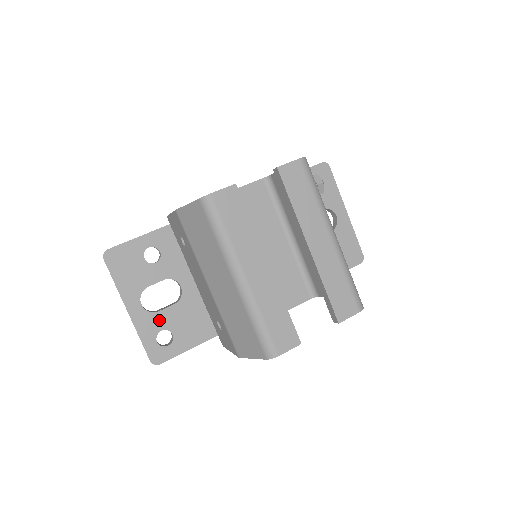
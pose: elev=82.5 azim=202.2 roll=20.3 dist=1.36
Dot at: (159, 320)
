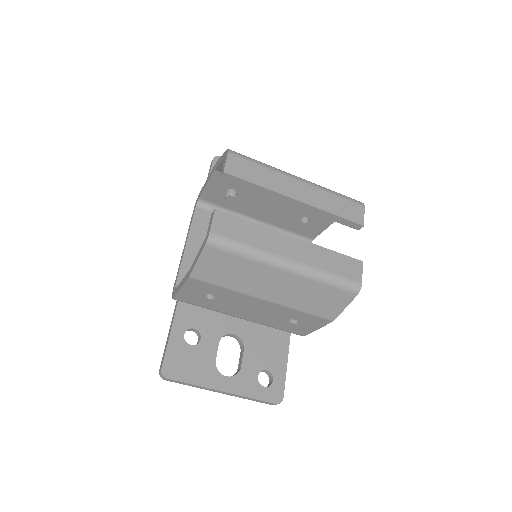
Dot at: (248, 372)
